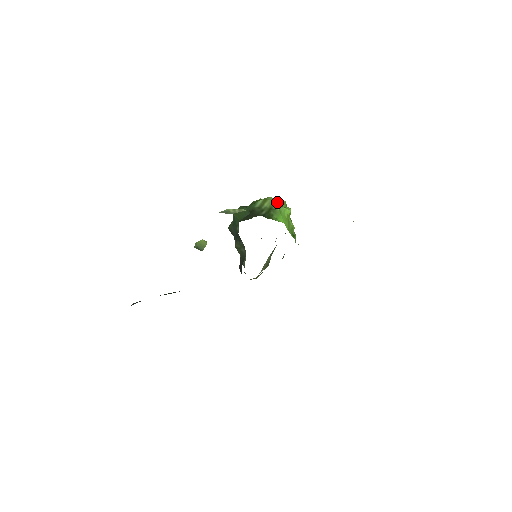
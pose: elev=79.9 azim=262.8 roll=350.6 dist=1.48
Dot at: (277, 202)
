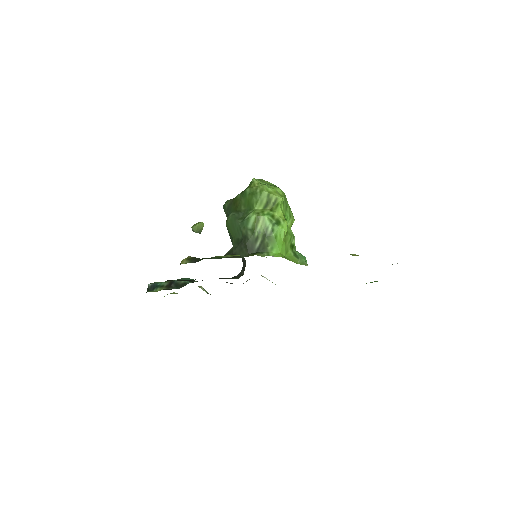
Dot at: (272, 203)
